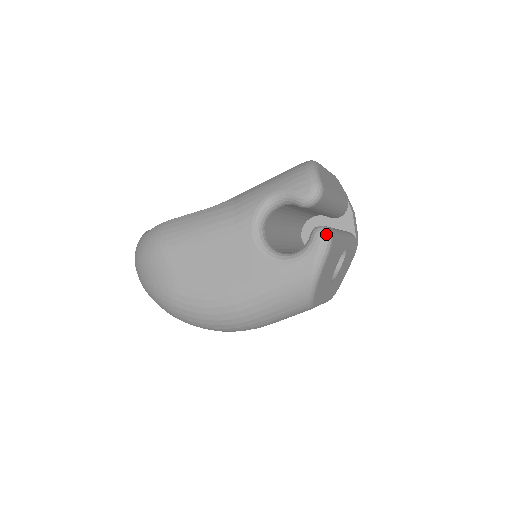
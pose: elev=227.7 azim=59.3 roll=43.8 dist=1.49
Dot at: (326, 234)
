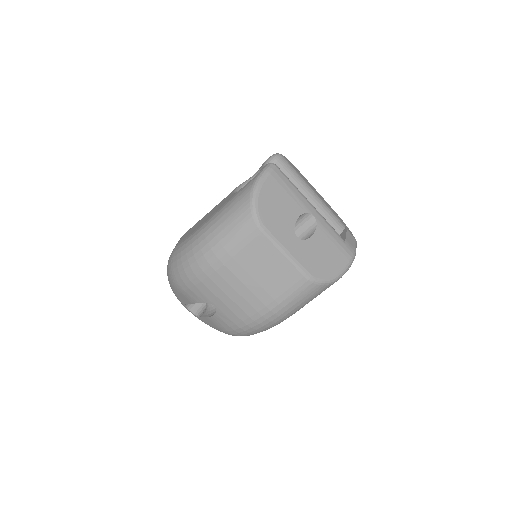
Dot at: (270, 163)
